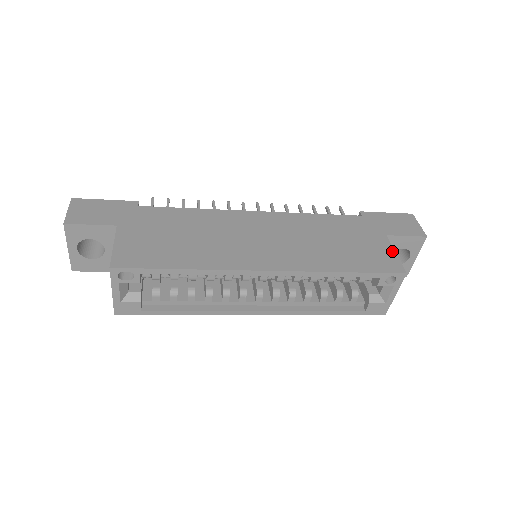
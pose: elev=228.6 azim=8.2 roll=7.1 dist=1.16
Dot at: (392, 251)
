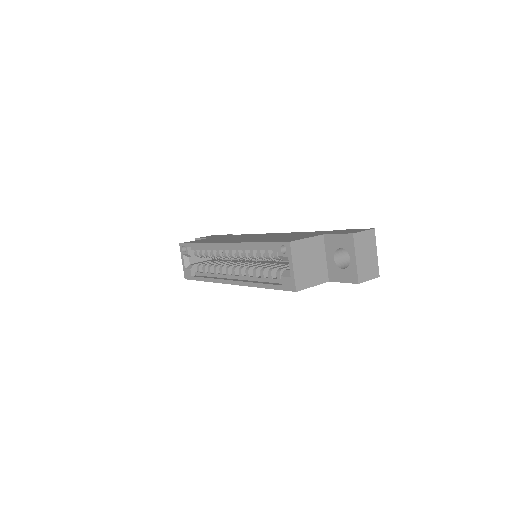
Dot at: (307, 237)
